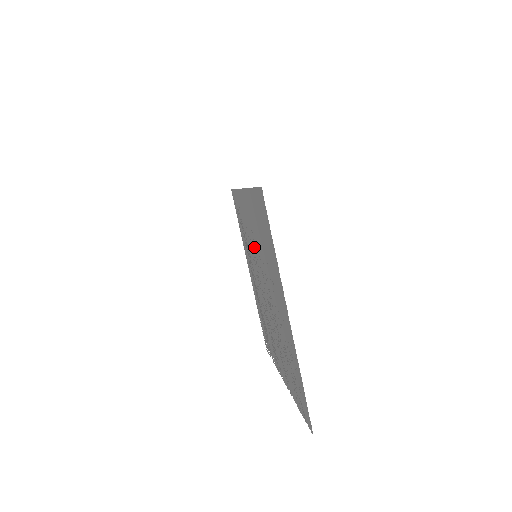
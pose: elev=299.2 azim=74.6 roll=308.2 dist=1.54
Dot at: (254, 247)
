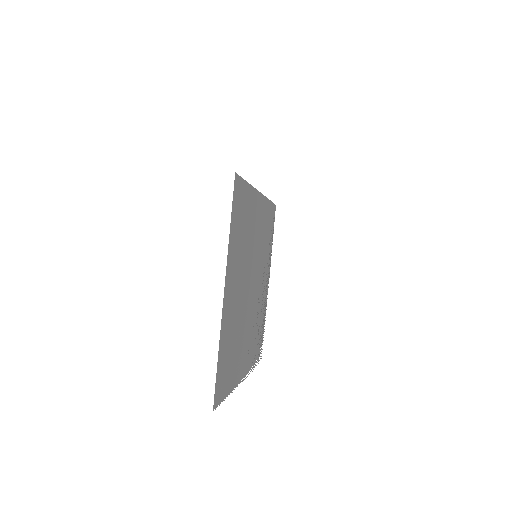
Dot at: (256, 247)
